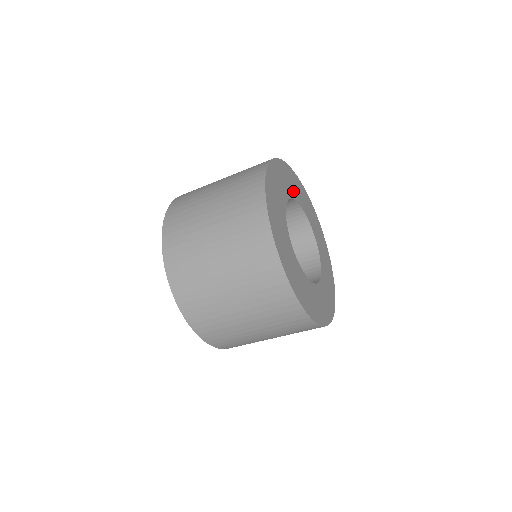
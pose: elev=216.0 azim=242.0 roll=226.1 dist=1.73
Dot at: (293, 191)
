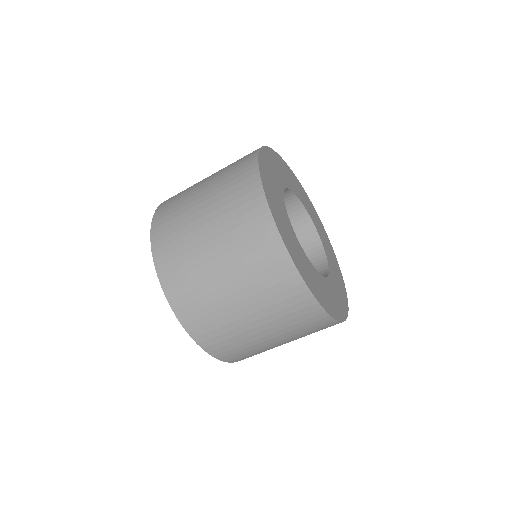
Dot at: (279, 179)
